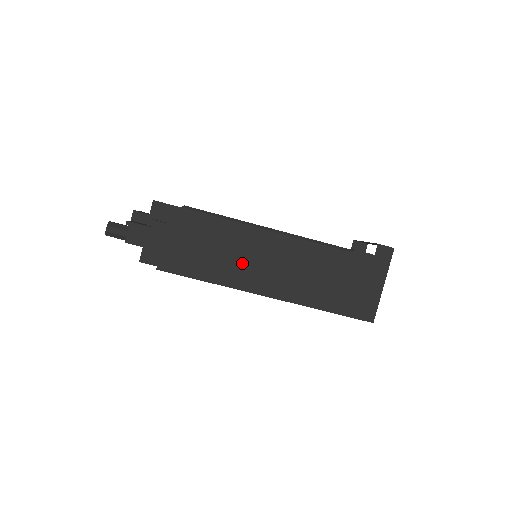
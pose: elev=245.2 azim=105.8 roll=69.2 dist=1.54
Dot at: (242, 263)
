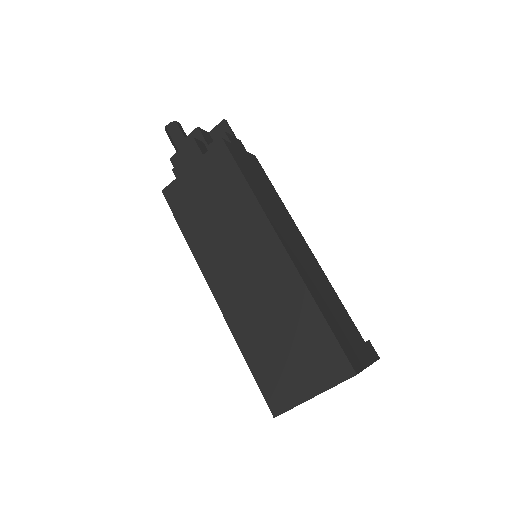
Dot at: (277, 216)
